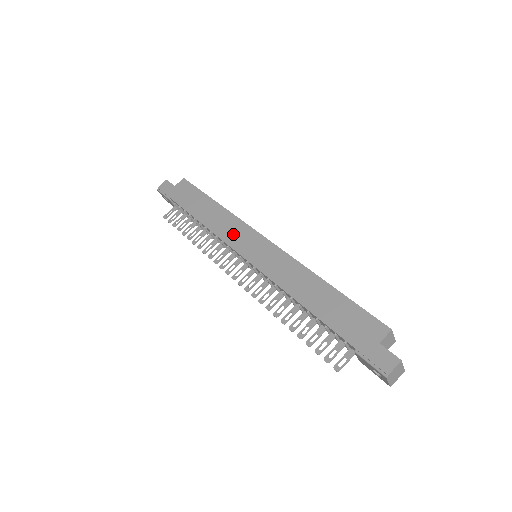
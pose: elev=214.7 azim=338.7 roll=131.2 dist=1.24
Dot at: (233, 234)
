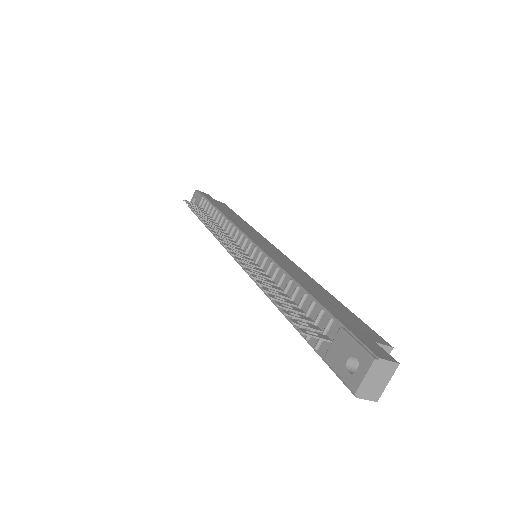
Dot at: (250, 232)
